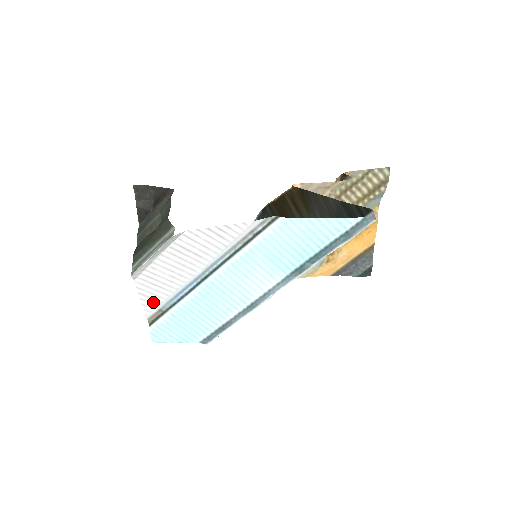
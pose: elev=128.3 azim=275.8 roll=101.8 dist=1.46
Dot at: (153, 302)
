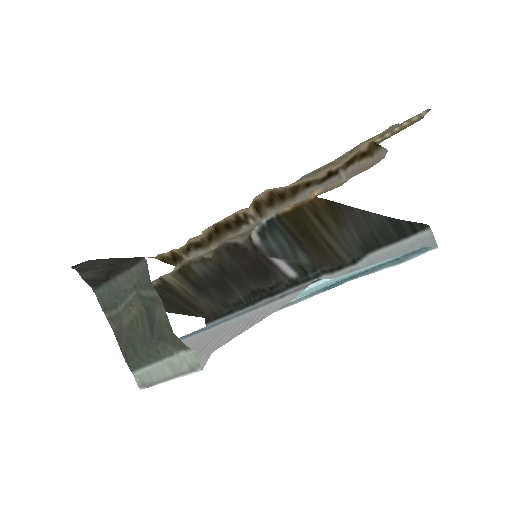
Dot at: occluded
